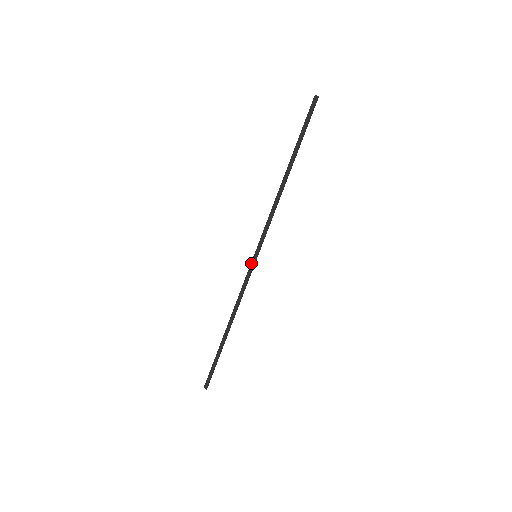
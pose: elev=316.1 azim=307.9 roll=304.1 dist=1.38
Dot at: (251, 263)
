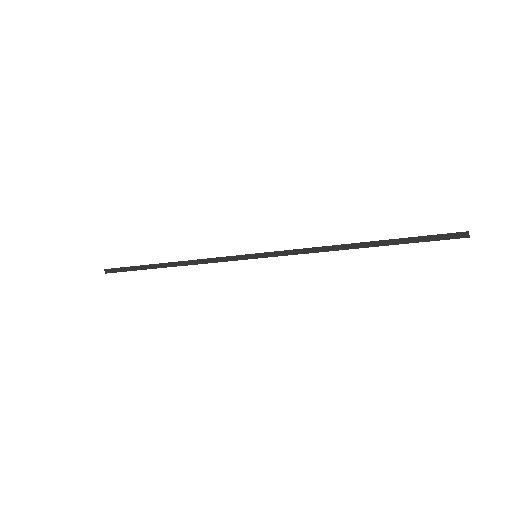
Dot at: (246, 255)
